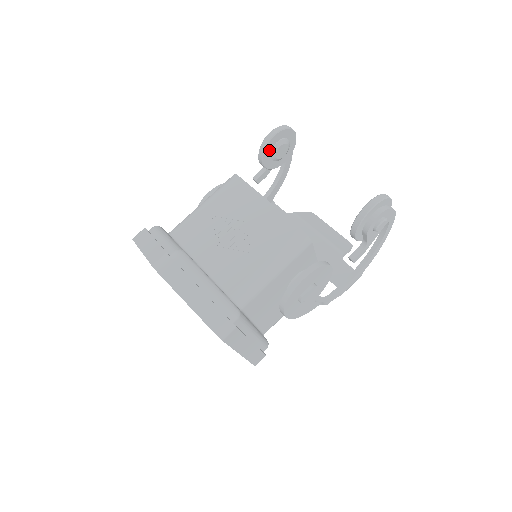
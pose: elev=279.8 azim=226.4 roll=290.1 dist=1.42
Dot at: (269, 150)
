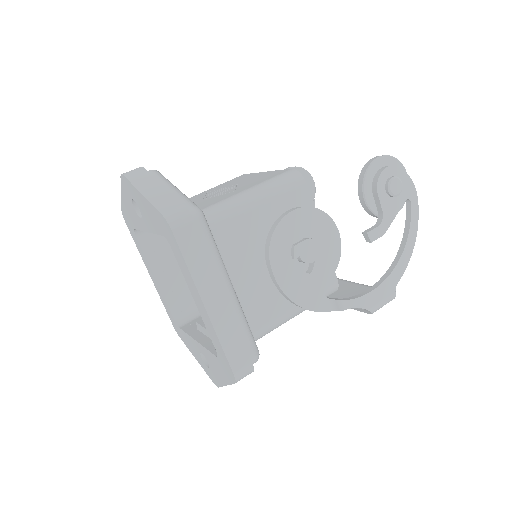
Dot at: occluded
